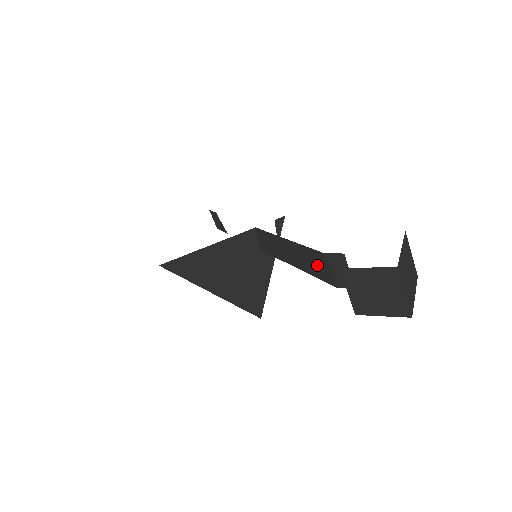
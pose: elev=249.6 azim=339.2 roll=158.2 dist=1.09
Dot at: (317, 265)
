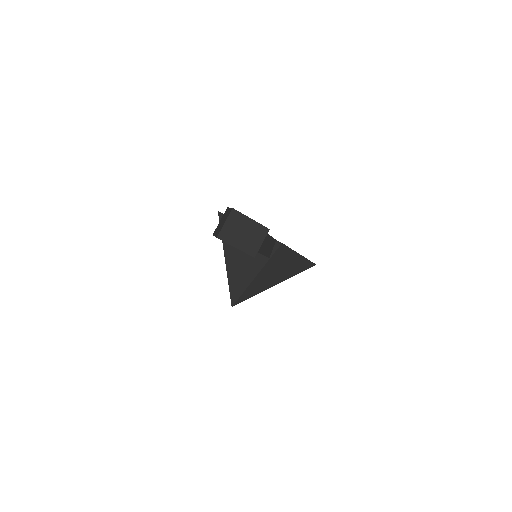
Dot at: occluded
